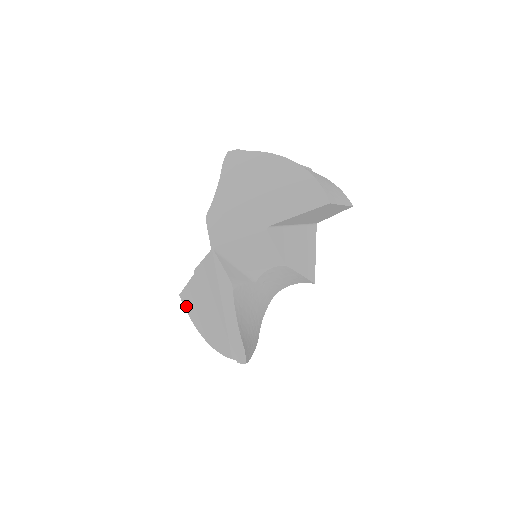
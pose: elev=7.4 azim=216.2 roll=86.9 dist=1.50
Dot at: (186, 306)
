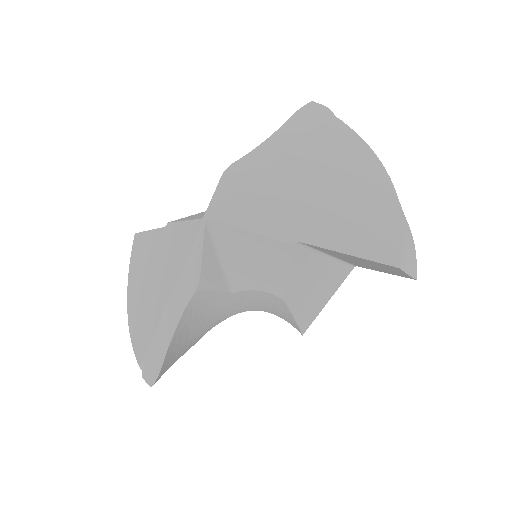
Dot at: (133, 253)
